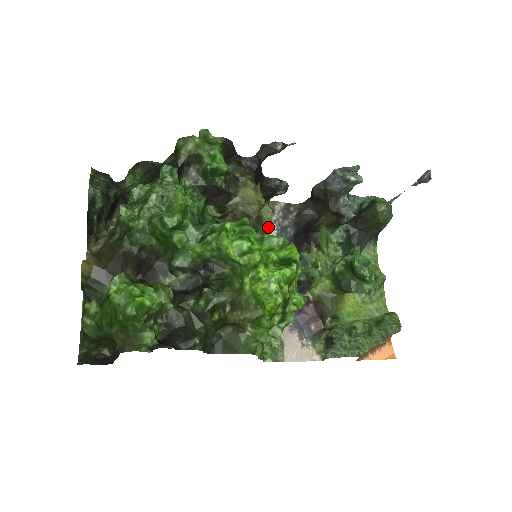
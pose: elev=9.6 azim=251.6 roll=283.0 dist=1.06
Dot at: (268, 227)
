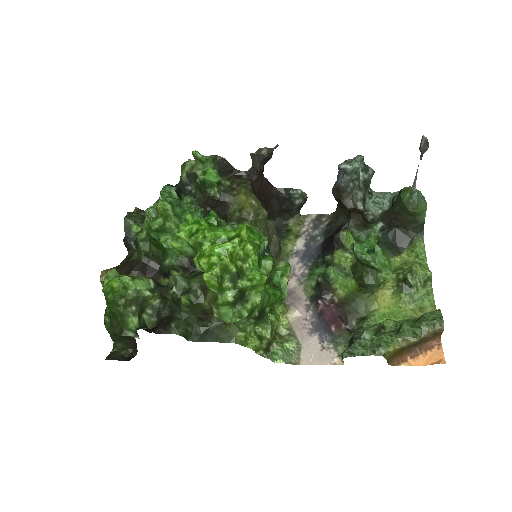
Dot at: (296, 238)
